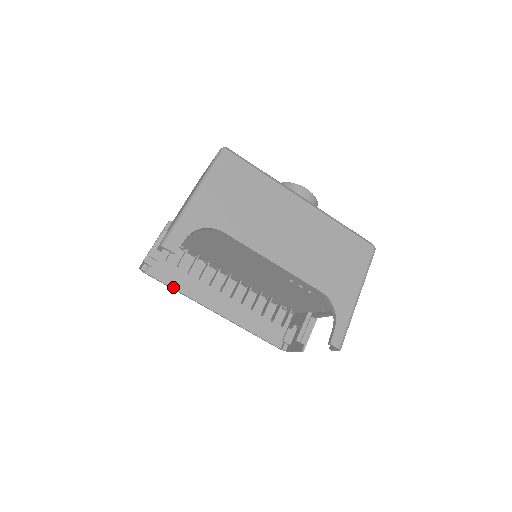
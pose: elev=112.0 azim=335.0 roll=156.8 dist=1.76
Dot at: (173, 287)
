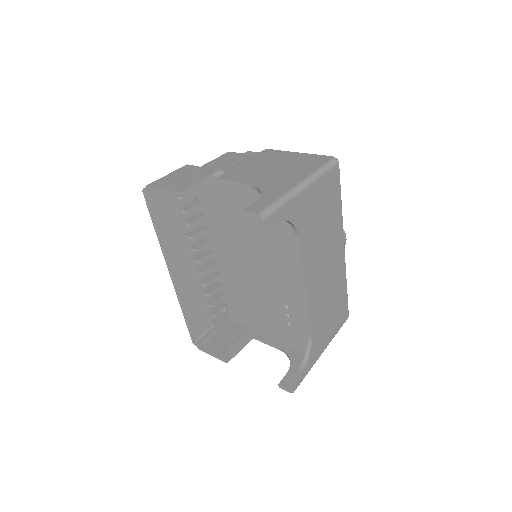
Dot at: (158, 227)
